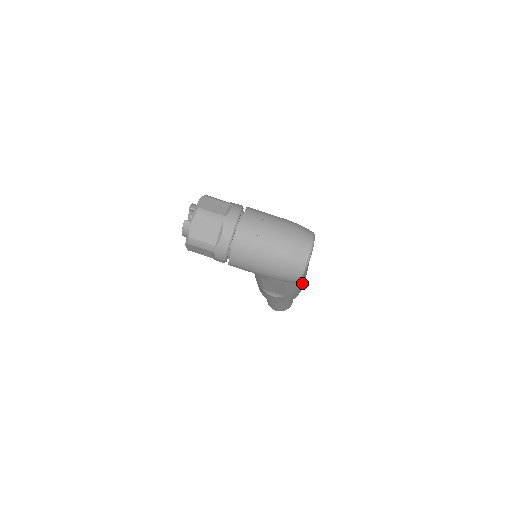
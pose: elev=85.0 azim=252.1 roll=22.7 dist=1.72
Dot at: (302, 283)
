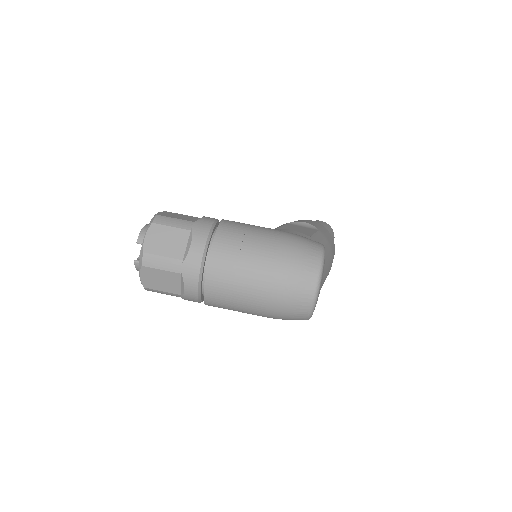
Dot at: occluded
